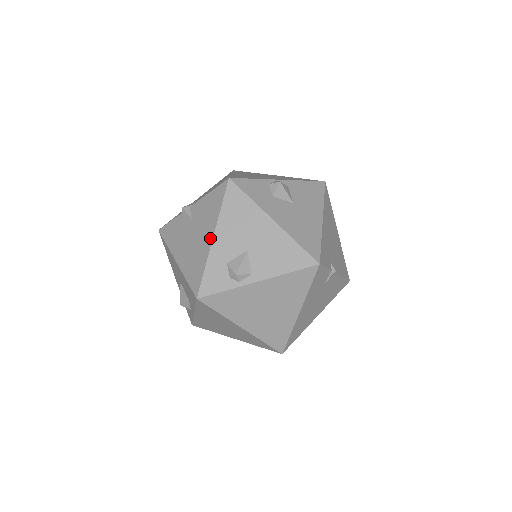
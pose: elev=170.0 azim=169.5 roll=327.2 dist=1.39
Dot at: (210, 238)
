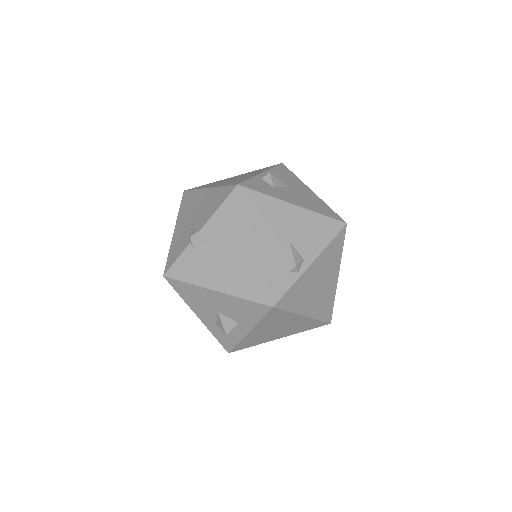
Dot at: (251, 247)
